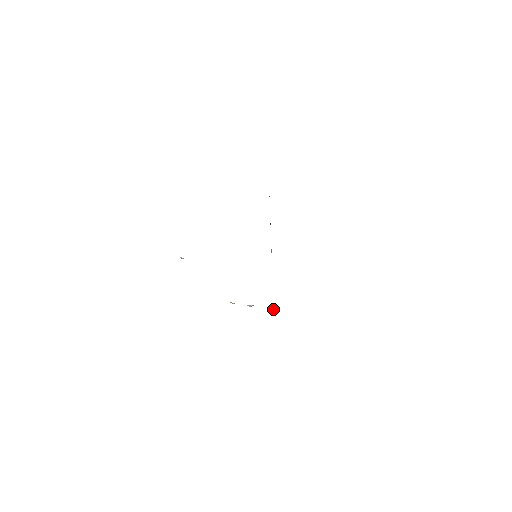
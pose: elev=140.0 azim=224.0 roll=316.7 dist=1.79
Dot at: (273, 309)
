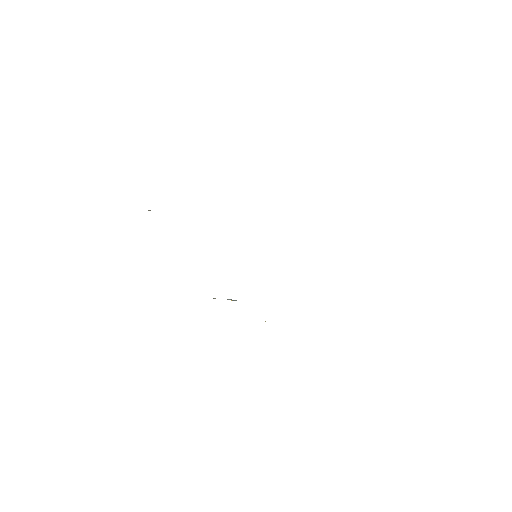
Dot at: occluded
